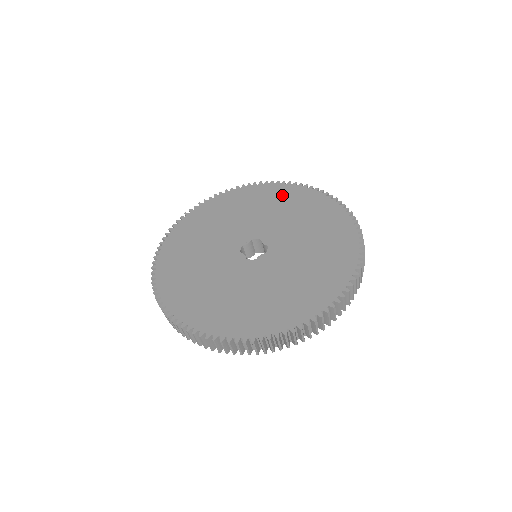
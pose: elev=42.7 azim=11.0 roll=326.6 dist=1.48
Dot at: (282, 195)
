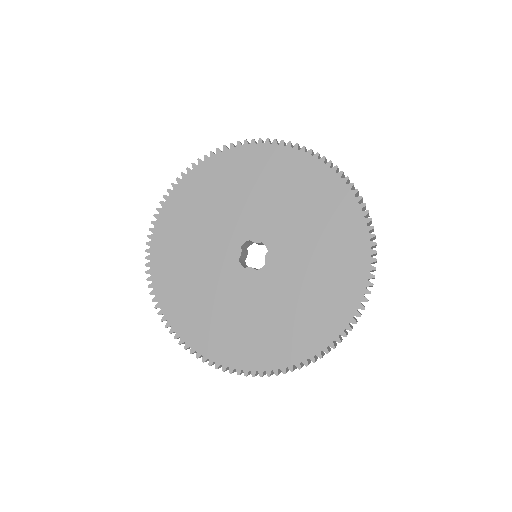
Dot at: (219, 174)
